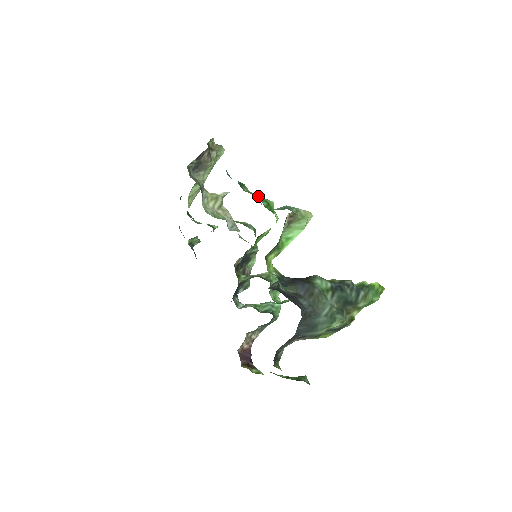
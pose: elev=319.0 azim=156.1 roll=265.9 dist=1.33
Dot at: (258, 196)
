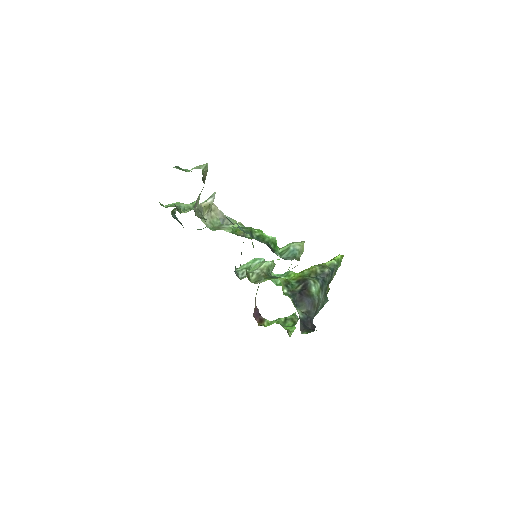
Dot at: (271, 250)
